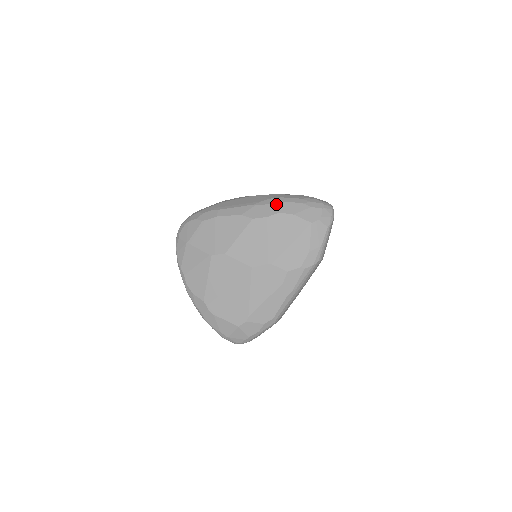
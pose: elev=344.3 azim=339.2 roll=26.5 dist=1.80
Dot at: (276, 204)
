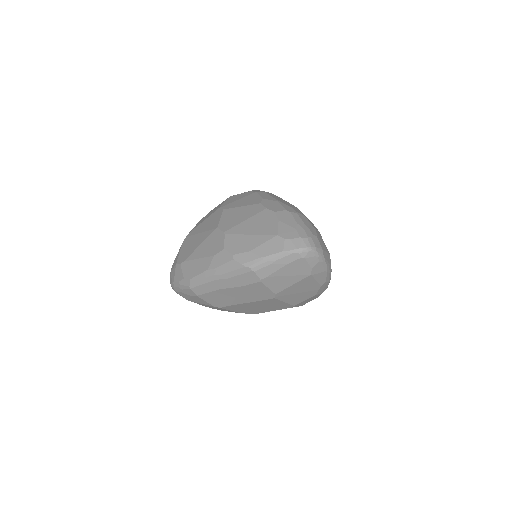
Dot at: (284, 208)
